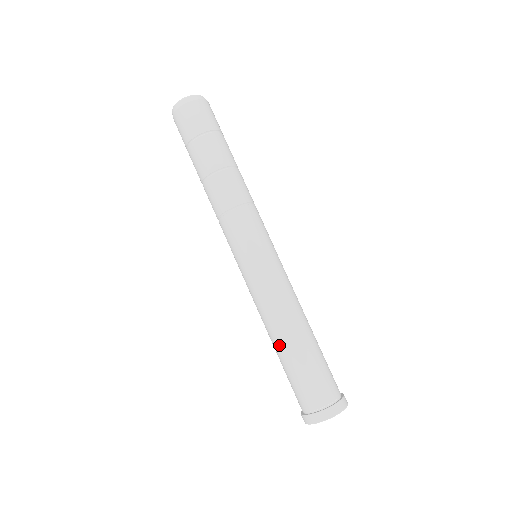
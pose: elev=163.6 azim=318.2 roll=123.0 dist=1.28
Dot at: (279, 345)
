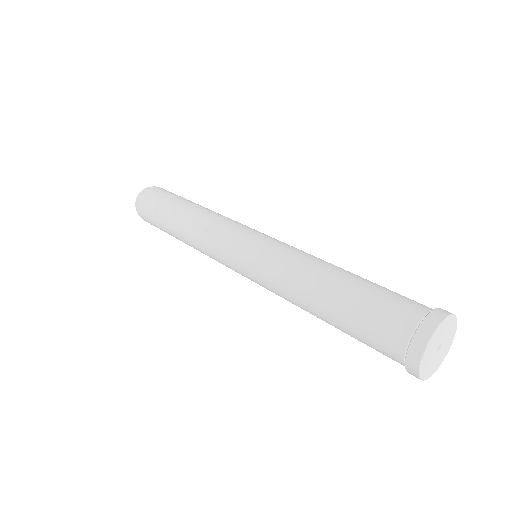
Dot at: (320, 309)
